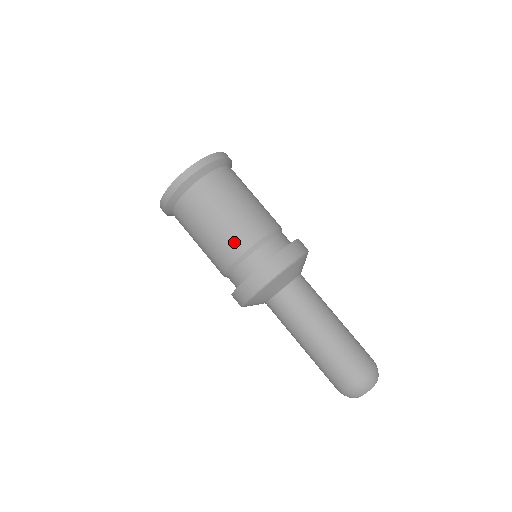
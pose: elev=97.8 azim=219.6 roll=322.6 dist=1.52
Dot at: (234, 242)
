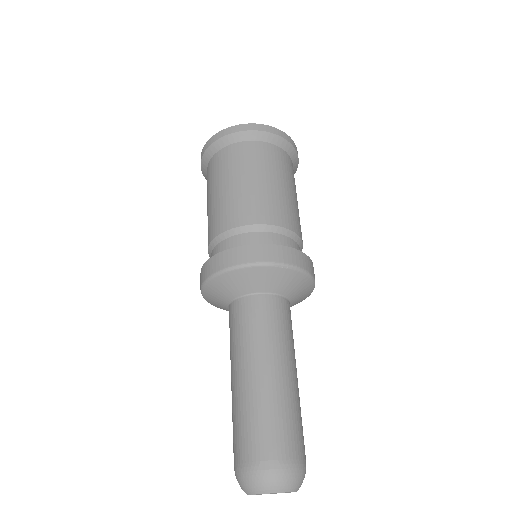
Dot at: (248, 209)
